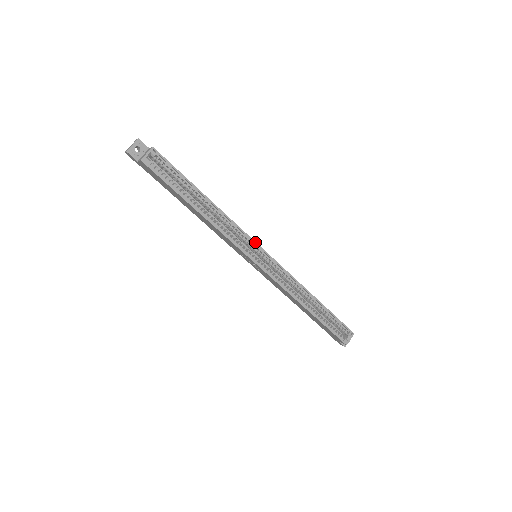
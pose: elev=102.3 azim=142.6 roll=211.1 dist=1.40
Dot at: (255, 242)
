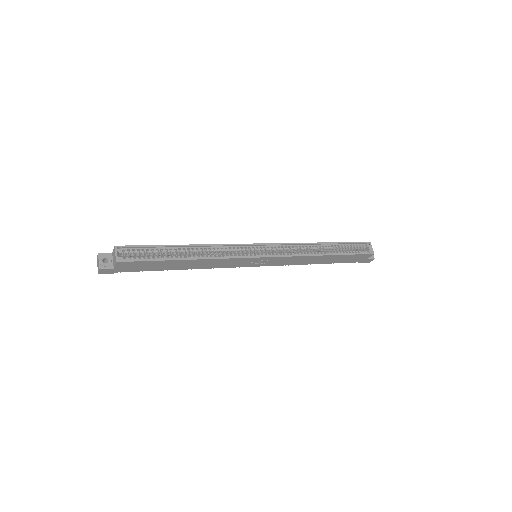
Dot at: (246, 244)
